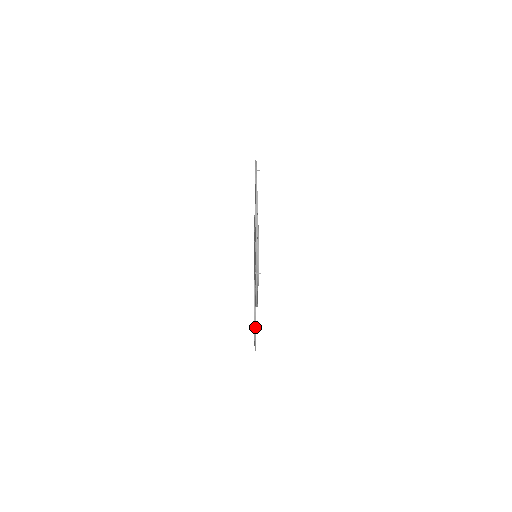
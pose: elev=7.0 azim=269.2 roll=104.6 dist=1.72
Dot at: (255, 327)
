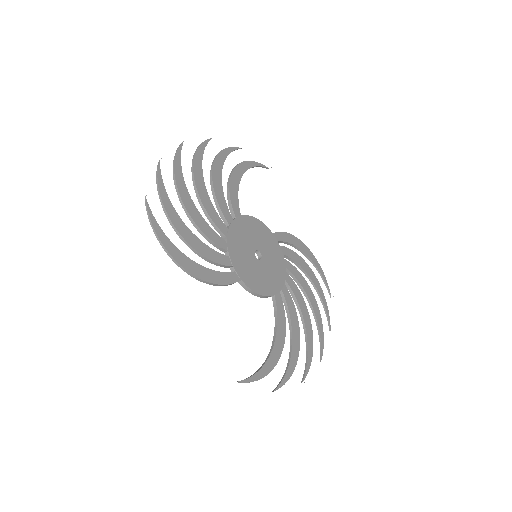
Dot at: (264, 363)
